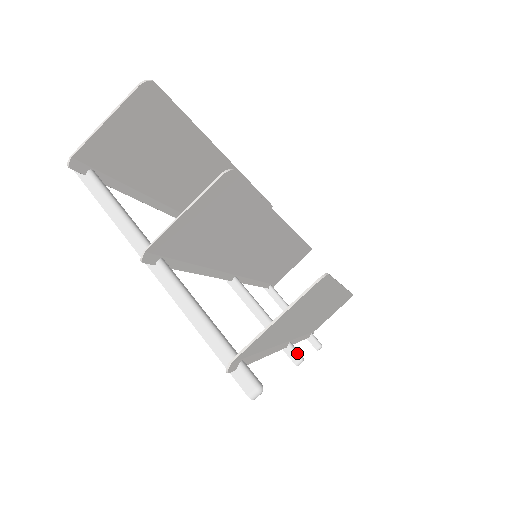
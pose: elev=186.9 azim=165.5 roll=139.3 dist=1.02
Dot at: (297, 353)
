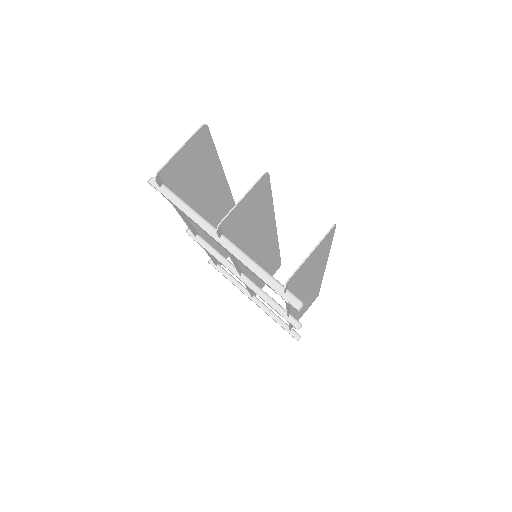
Dot at: (297, 320)
